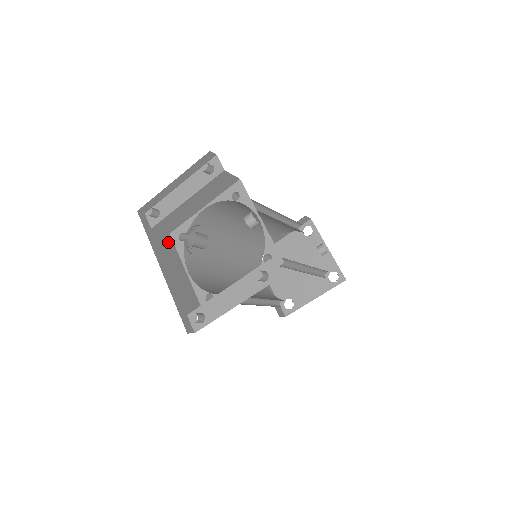
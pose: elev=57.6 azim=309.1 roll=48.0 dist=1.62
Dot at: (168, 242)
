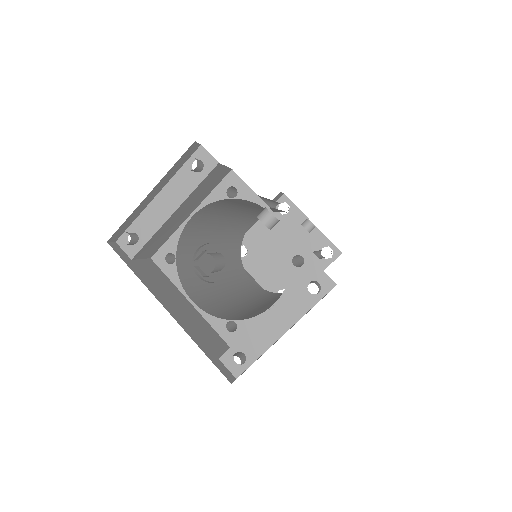
Dot at: (155, 270)
